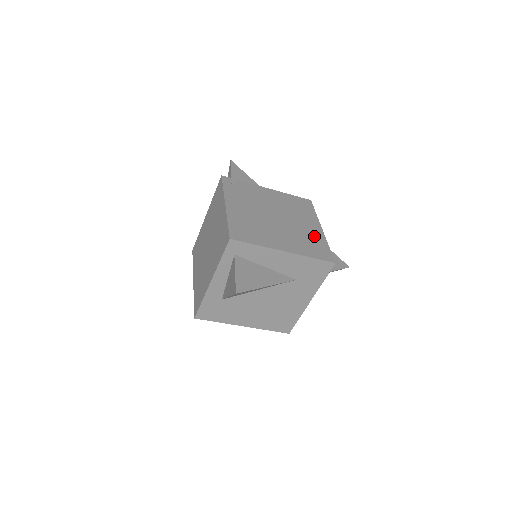
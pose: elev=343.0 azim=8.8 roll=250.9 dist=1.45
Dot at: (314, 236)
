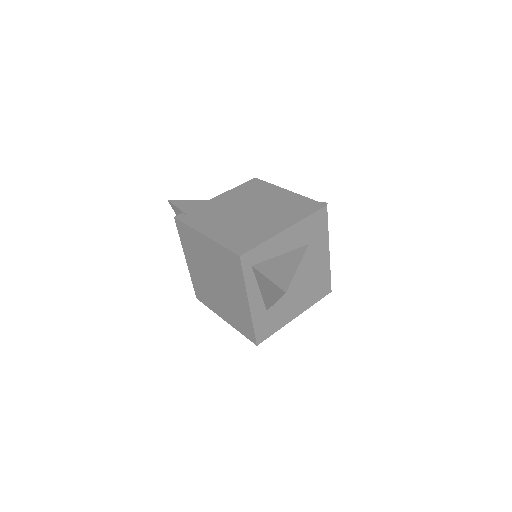
Dot at: (290, 200)
